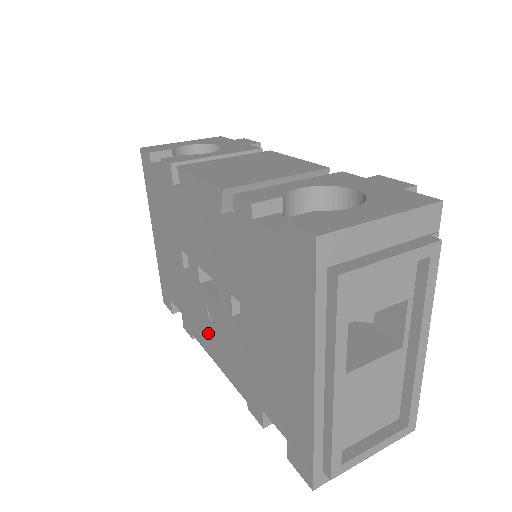
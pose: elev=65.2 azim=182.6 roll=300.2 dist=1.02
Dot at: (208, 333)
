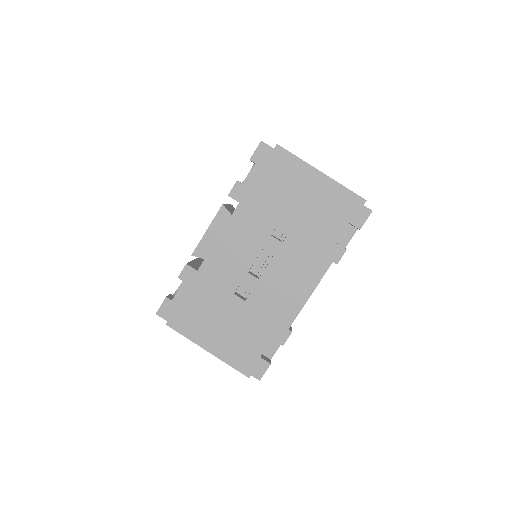
Dot at: (289, 293)
